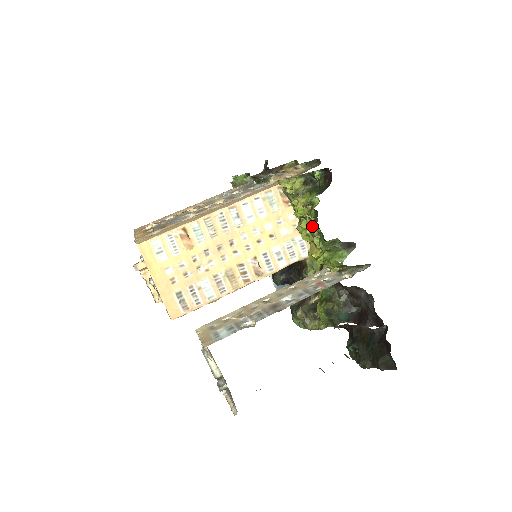
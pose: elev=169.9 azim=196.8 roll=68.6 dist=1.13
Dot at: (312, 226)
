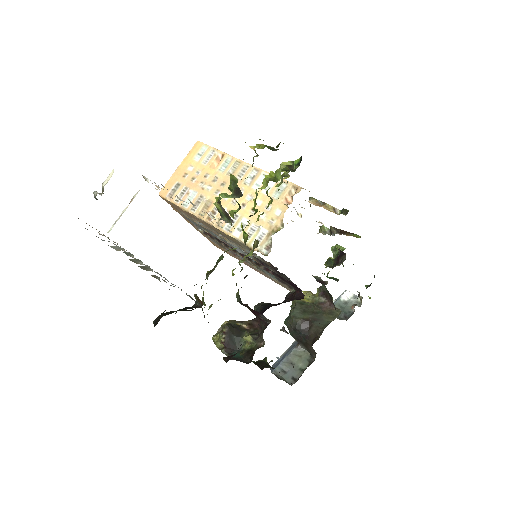
Dot at: occluded
